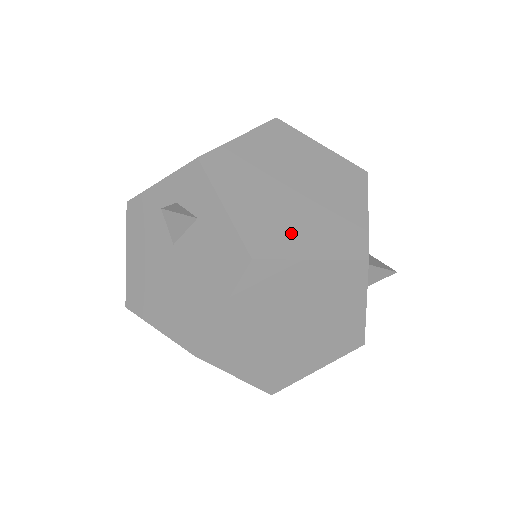
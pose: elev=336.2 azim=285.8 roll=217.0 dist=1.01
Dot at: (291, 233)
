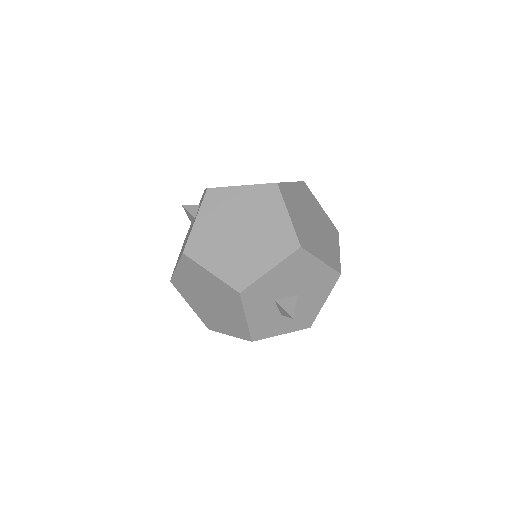
Dot at: (213, 253)
